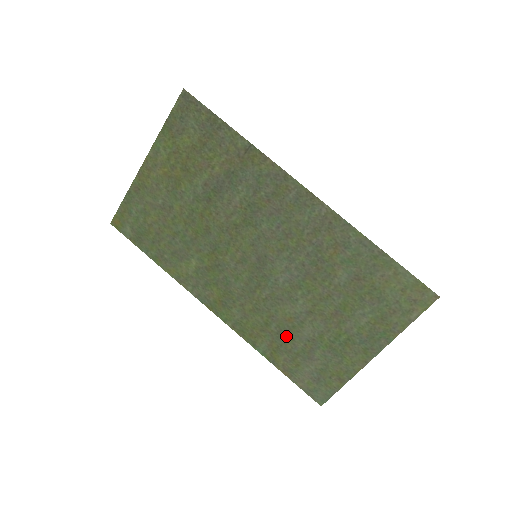
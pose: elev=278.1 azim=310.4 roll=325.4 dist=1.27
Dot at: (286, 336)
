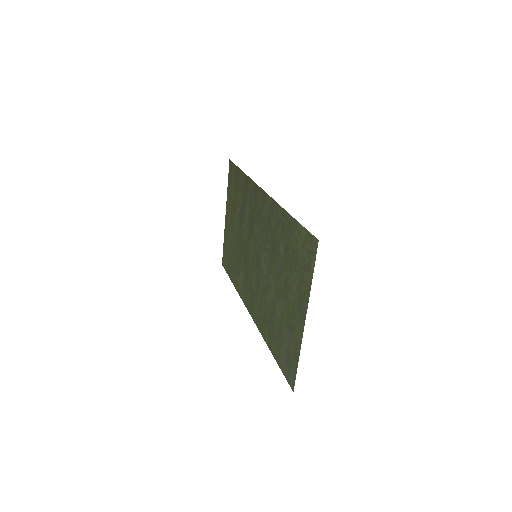
Dot at: (272, 321)
